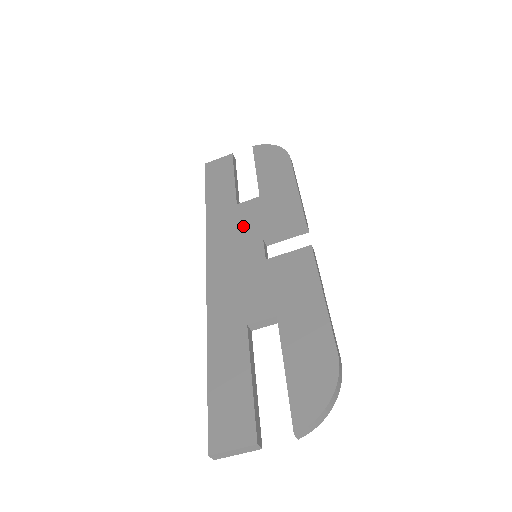
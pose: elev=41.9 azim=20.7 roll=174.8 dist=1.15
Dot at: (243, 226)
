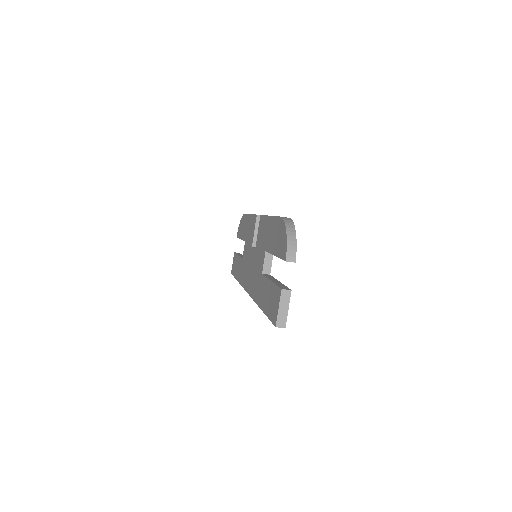
Dot at: (246, 258)
